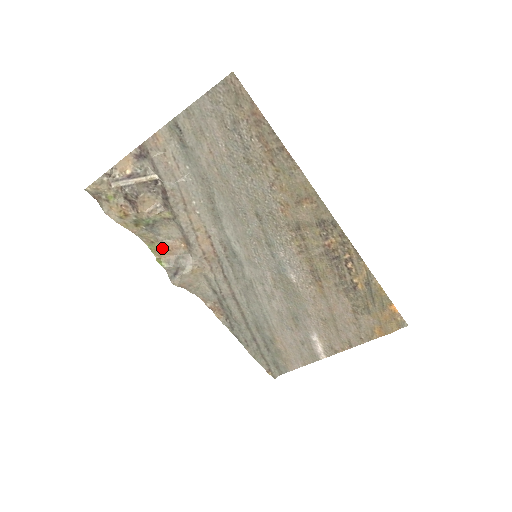
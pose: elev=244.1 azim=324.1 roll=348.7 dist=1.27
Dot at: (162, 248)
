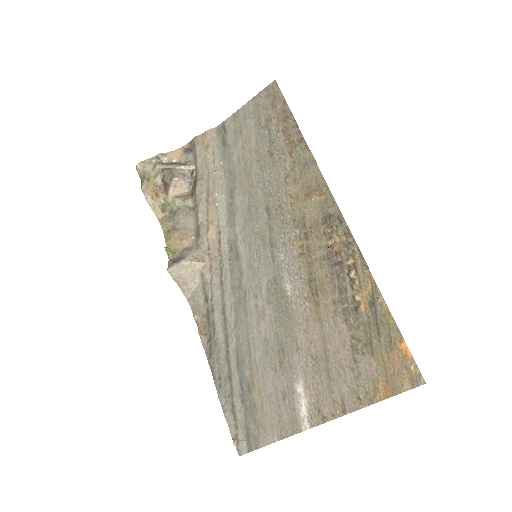
Dot at: (175, 237)
